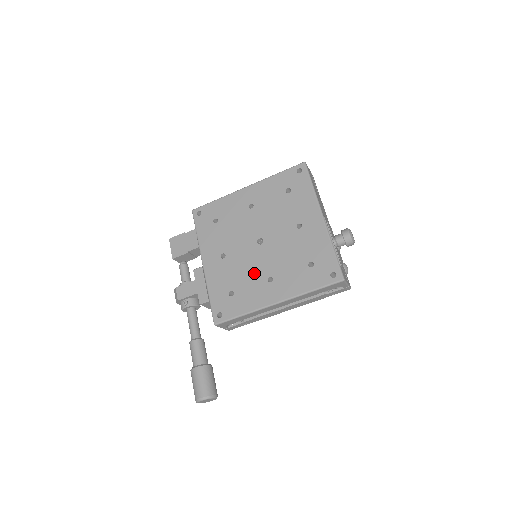
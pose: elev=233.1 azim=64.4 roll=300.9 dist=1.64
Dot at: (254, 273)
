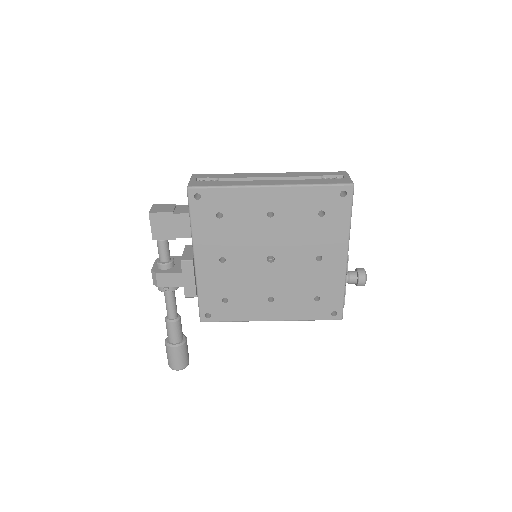
Dot at: (255, 289)
